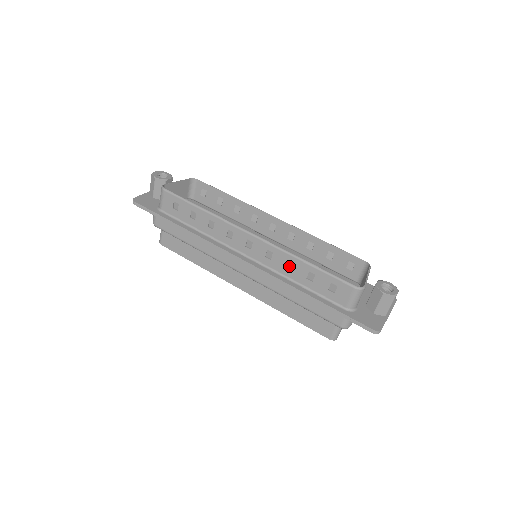
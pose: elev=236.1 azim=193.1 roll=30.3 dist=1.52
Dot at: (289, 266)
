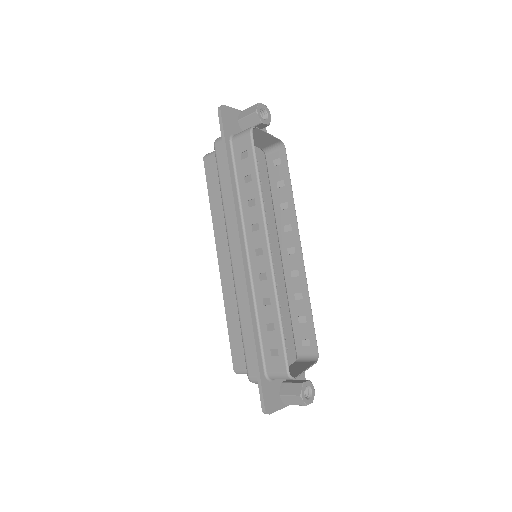
Dot at: (266, 301)
